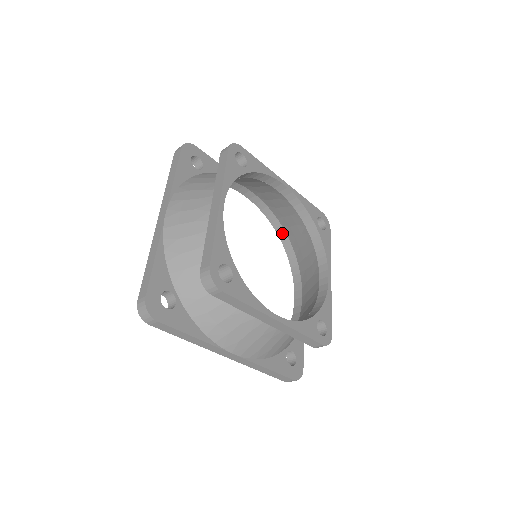
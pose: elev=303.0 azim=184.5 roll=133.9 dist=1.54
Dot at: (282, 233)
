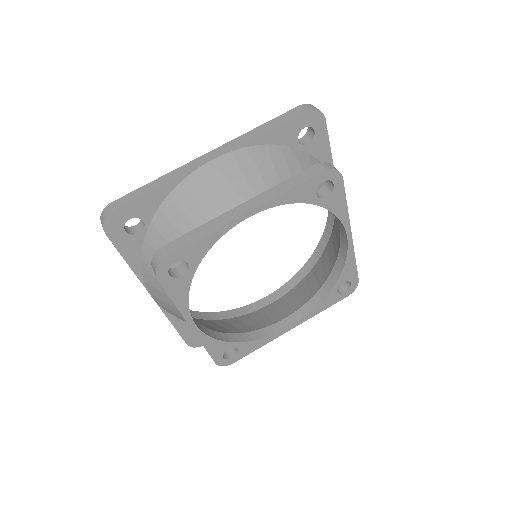
Dot at: (322, 247)
